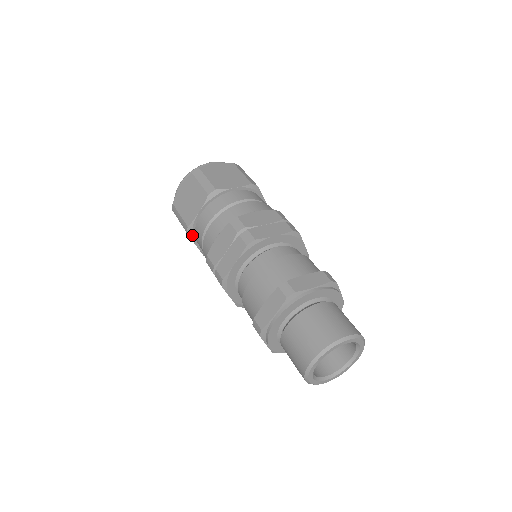
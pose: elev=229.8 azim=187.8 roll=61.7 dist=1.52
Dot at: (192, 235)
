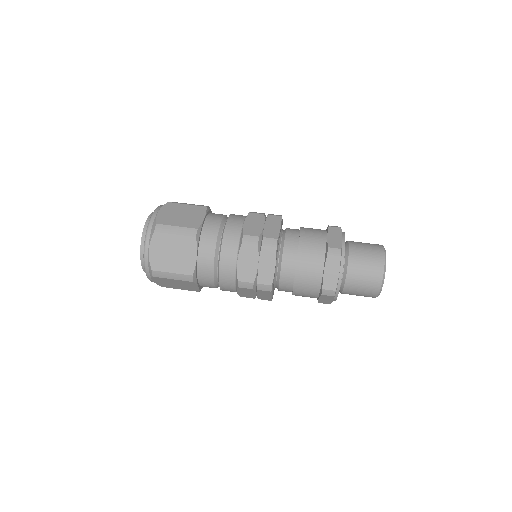
Dot at: (196, 280)
